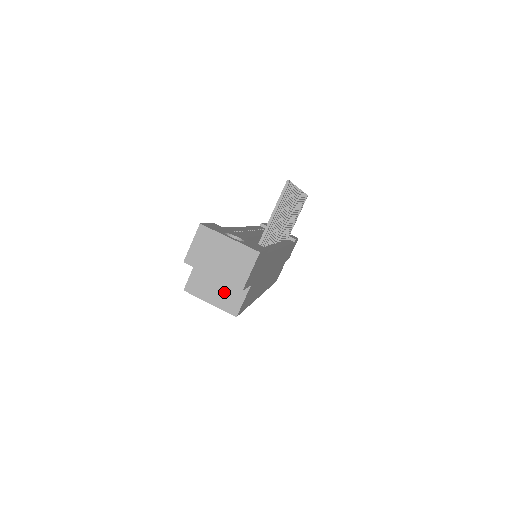
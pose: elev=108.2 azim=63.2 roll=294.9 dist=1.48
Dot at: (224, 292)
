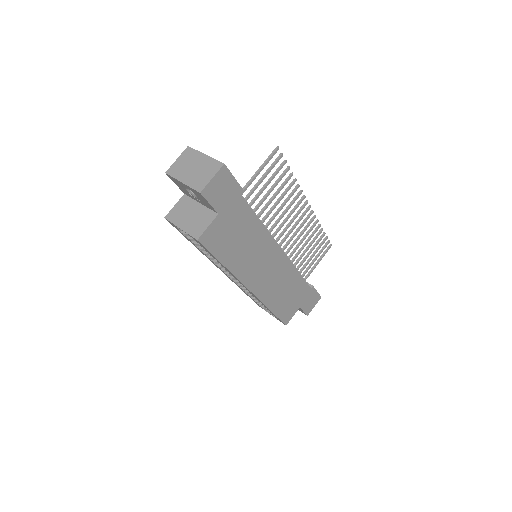
Dot at: (195, 219)
